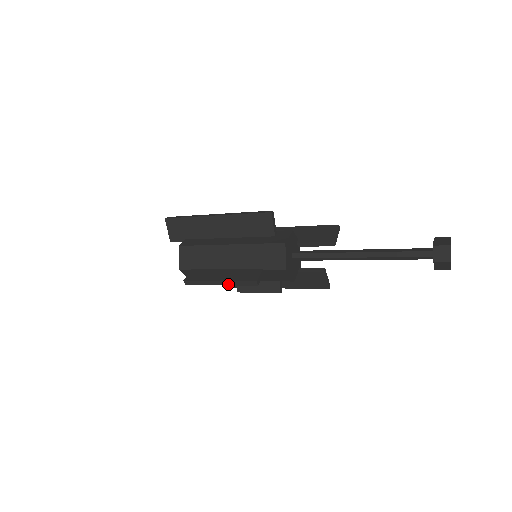
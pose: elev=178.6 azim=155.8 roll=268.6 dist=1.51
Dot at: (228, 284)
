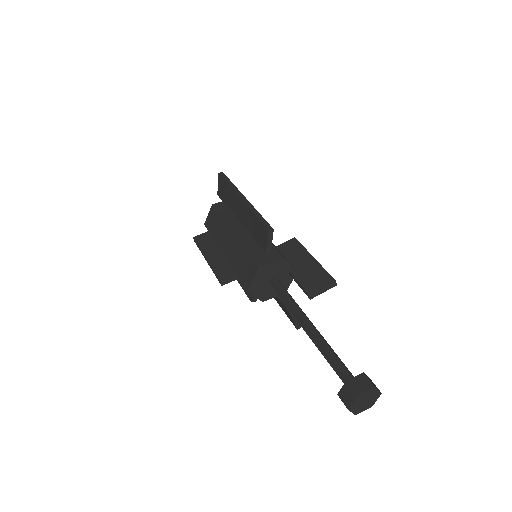
Dot at: (210, 266)
